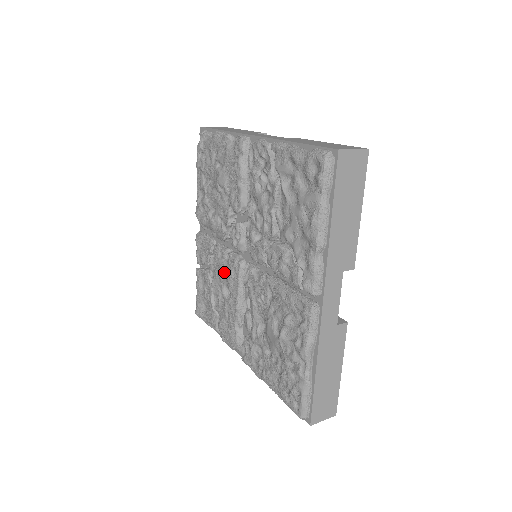
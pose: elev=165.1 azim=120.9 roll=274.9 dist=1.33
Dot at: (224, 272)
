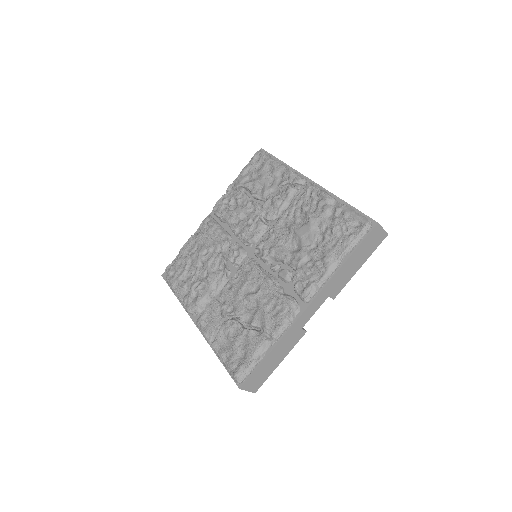
Dot at: (241, 285)
